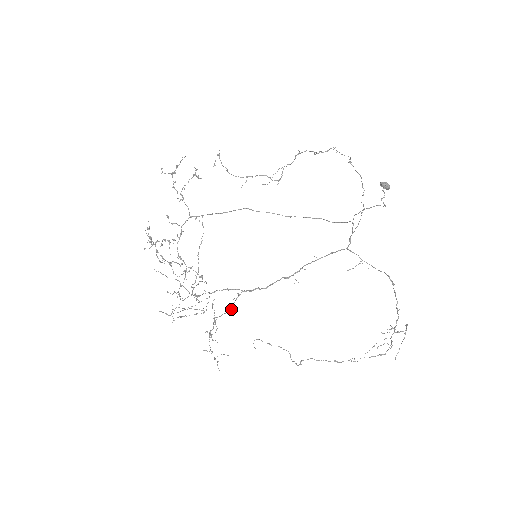
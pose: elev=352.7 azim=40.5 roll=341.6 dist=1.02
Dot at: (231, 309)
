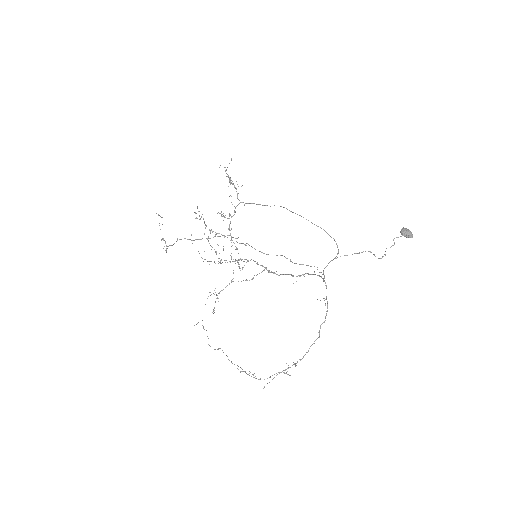
Dot at: (246, 280)
